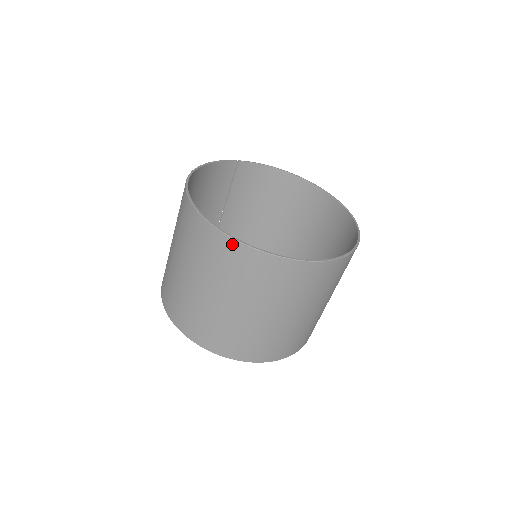
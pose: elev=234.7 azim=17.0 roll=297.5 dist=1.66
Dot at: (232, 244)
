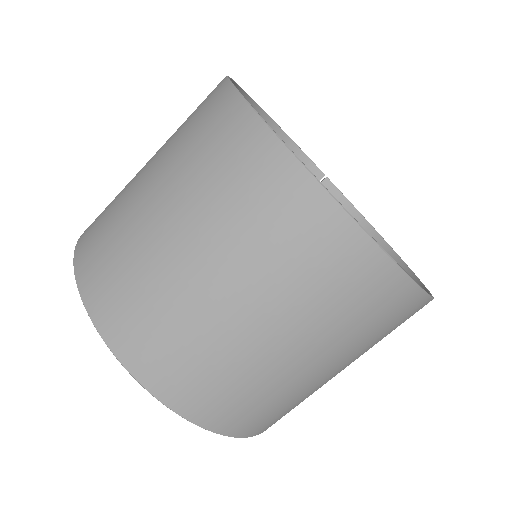
Dot at: (228, 97)
